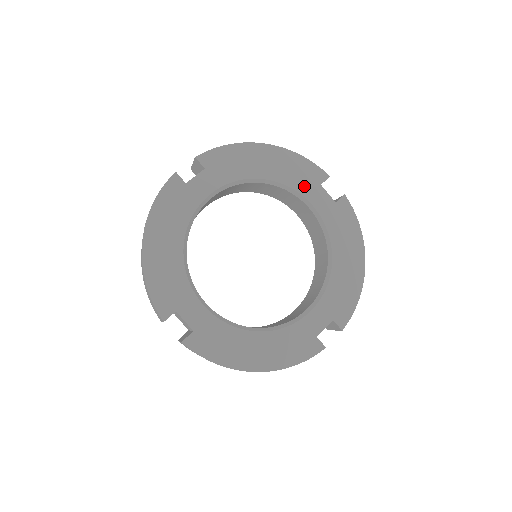
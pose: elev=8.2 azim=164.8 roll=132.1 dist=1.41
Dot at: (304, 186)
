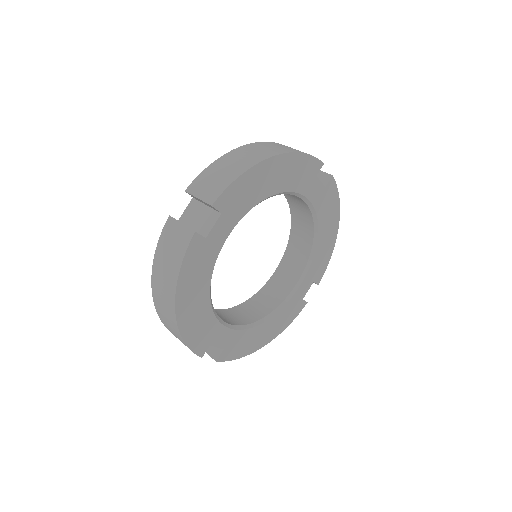
Dot at: (304, 184)
